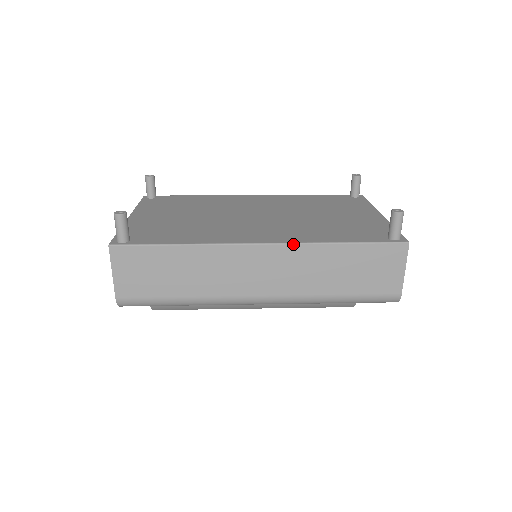
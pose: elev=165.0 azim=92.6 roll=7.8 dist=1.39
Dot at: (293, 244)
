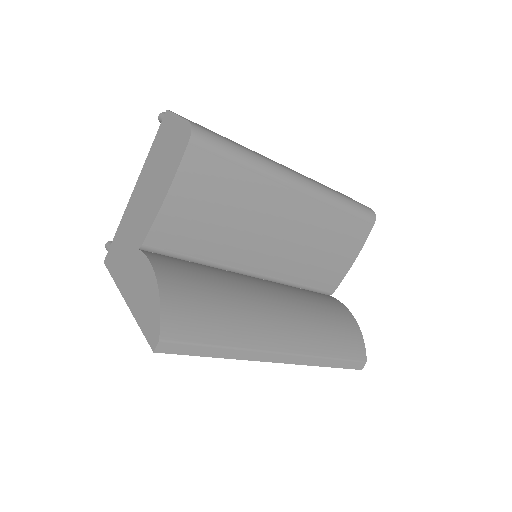
Dot at: occluded
